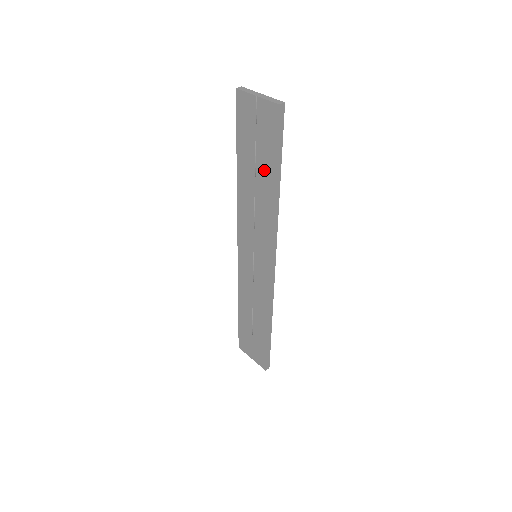
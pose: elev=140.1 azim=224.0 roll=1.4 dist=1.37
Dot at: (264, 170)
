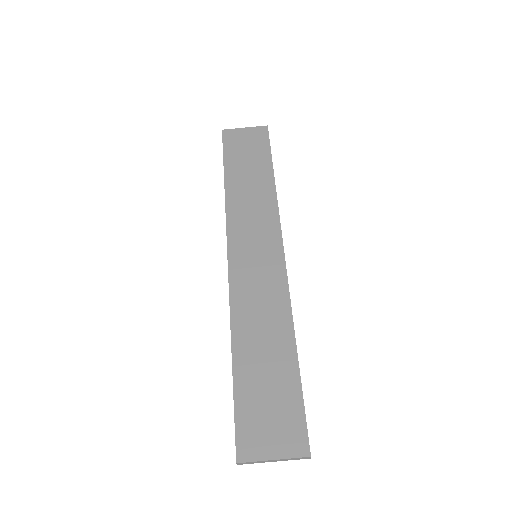
Dot at: occluded
